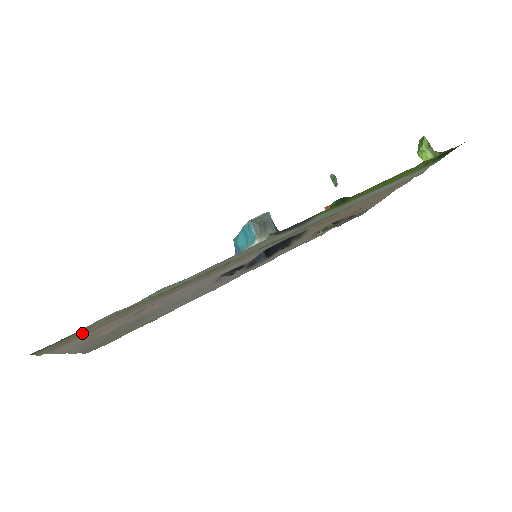
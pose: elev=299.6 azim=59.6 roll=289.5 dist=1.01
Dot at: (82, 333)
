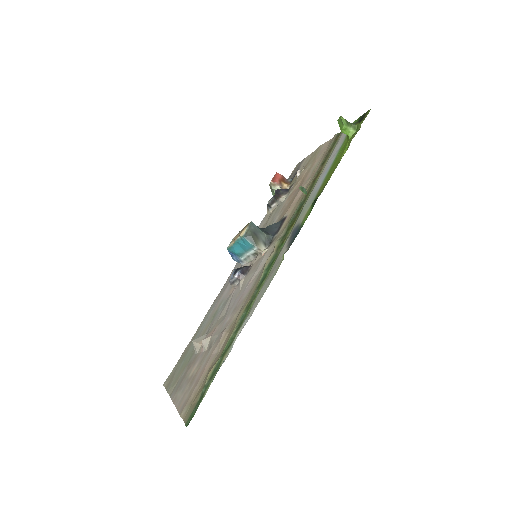
Dot at: (200, 390)
